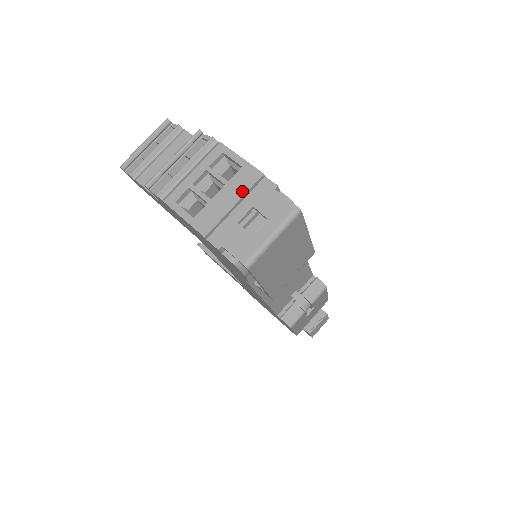
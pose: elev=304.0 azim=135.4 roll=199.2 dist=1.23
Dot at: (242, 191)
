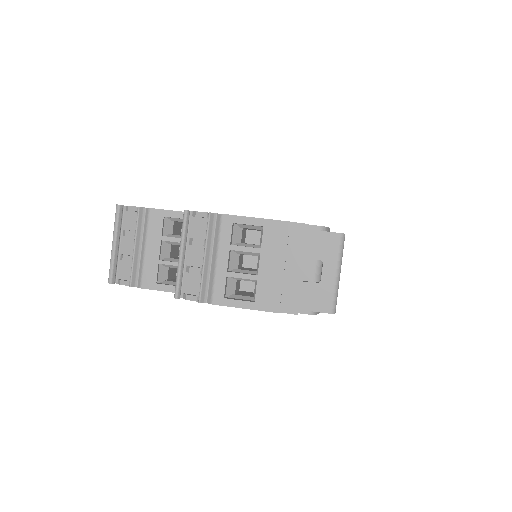
Dot at: (282, 250)
